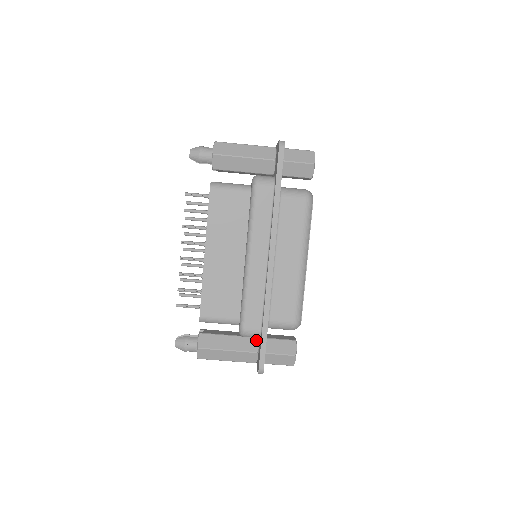
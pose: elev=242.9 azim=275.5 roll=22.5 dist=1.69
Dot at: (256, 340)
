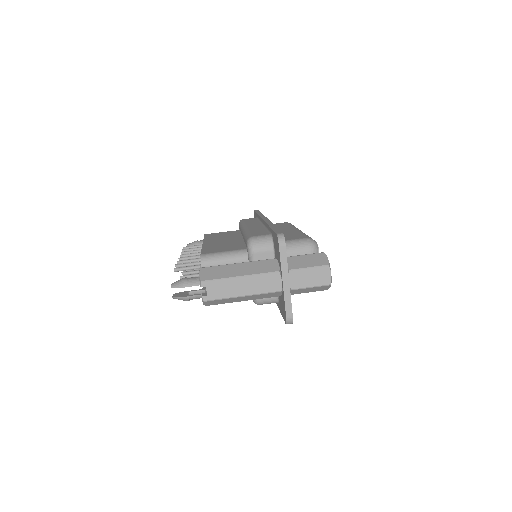
Dot at: occluded
